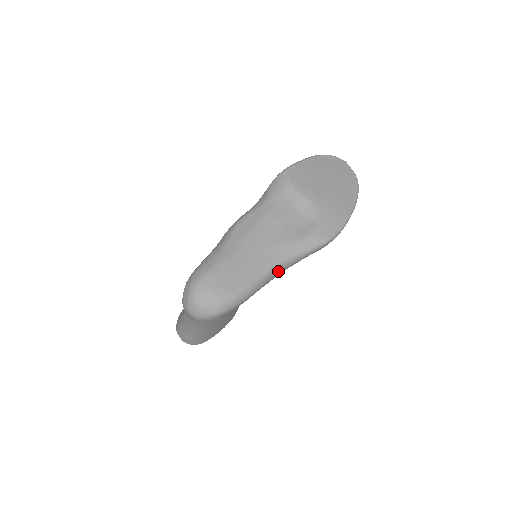
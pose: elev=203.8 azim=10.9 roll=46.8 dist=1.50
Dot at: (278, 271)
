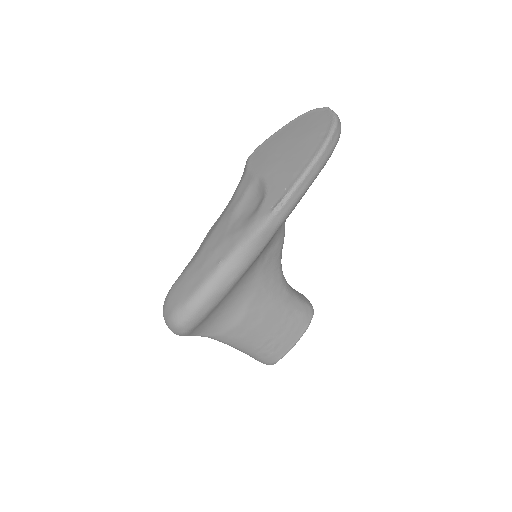
Dot at: (233, 266)
